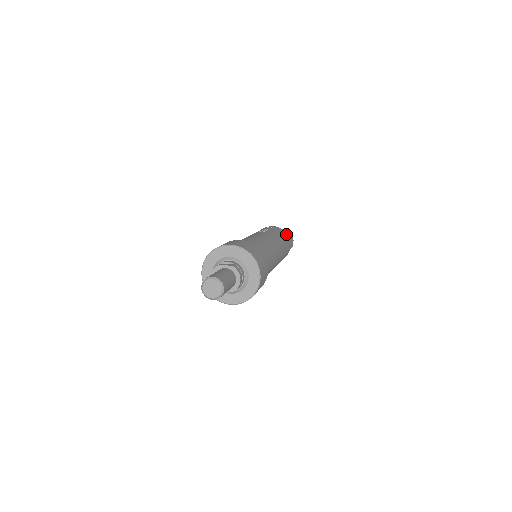
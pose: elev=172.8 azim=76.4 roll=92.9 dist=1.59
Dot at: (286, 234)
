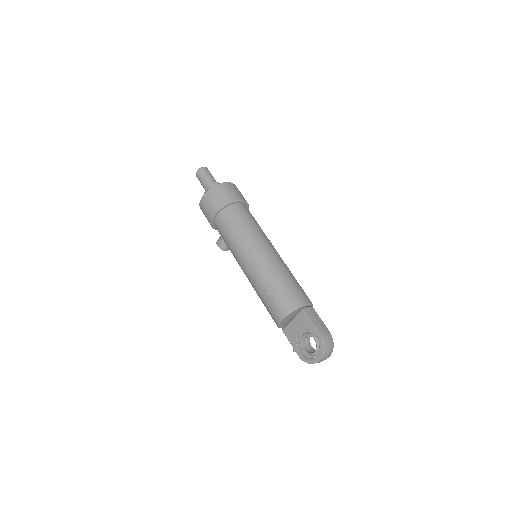
Dot at: occluded
